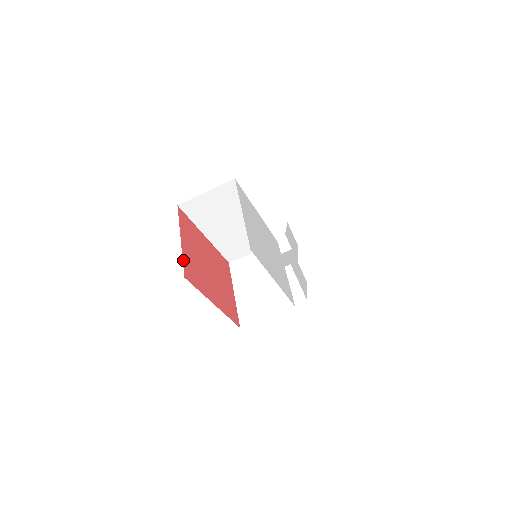
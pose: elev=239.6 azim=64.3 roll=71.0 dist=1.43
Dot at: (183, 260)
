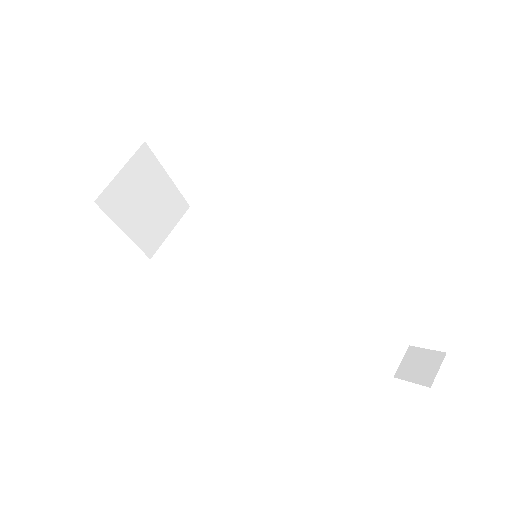
Dot at: (110, 218)
